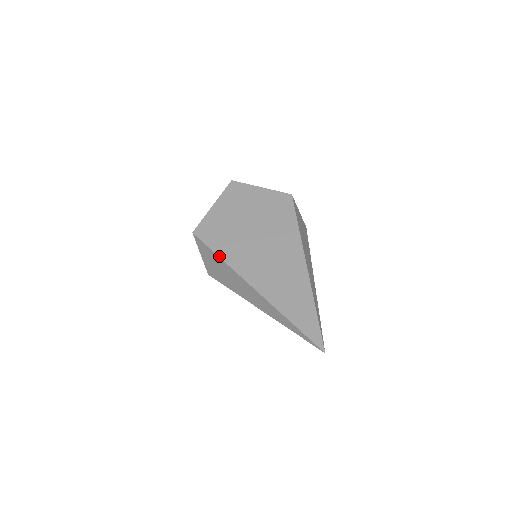
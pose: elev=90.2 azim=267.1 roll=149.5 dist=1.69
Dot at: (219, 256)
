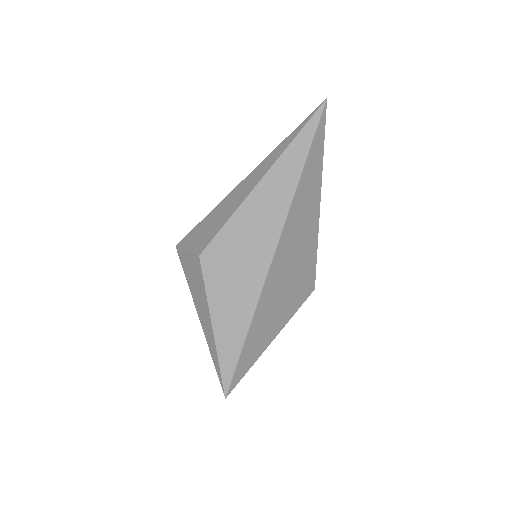
Dot at: (206, 217)
